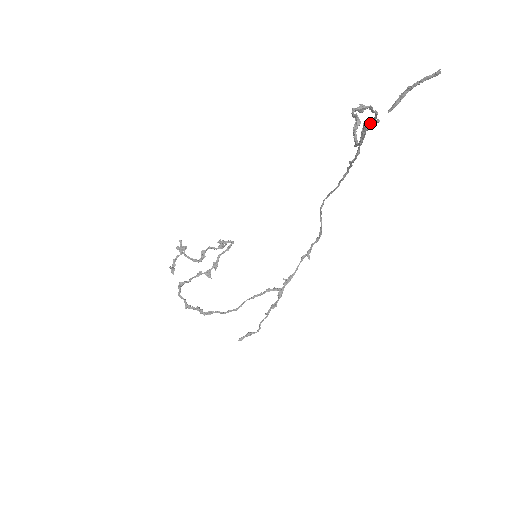
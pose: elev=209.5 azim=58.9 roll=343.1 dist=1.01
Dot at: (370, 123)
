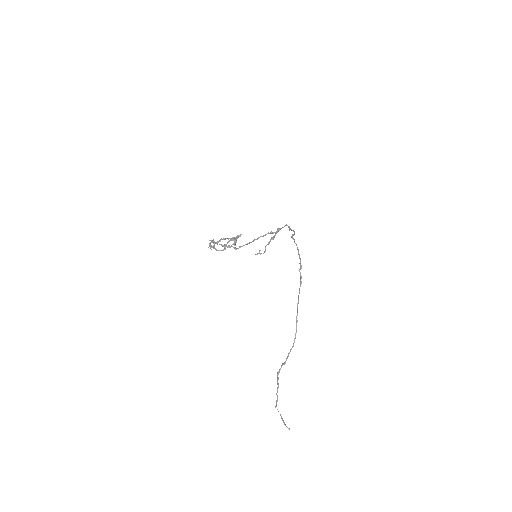
Dot at: (296, 323)
